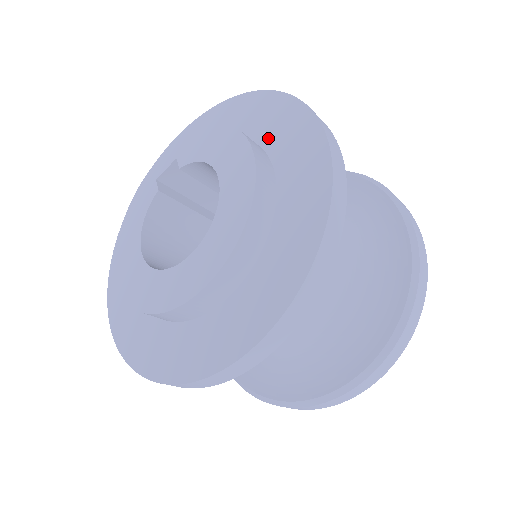
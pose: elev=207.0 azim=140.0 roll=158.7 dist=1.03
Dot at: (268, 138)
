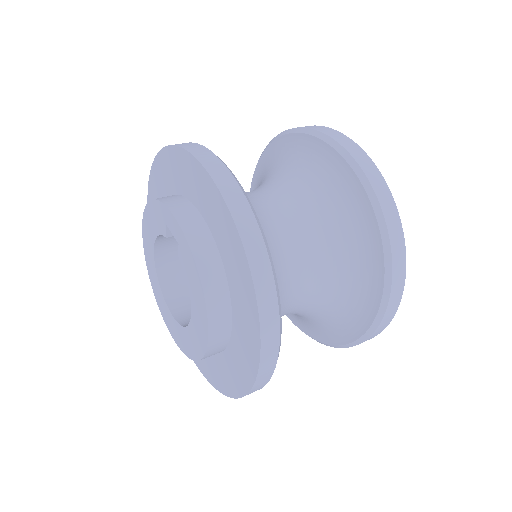
Dot at: (237, 324)
